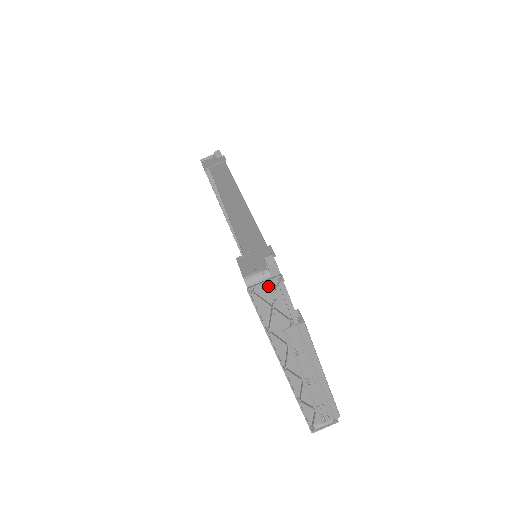
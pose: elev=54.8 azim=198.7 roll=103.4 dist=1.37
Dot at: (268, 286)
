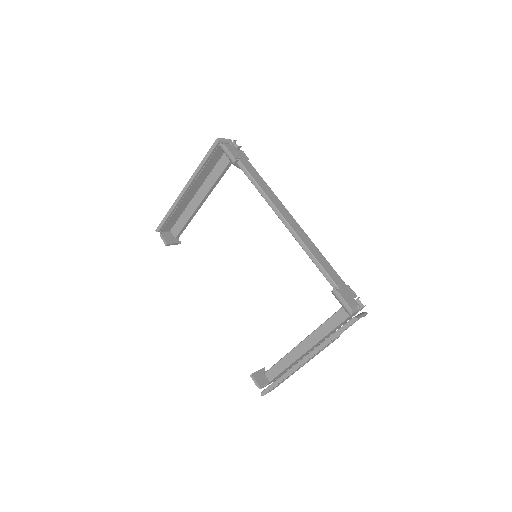
Dot at: occluded
